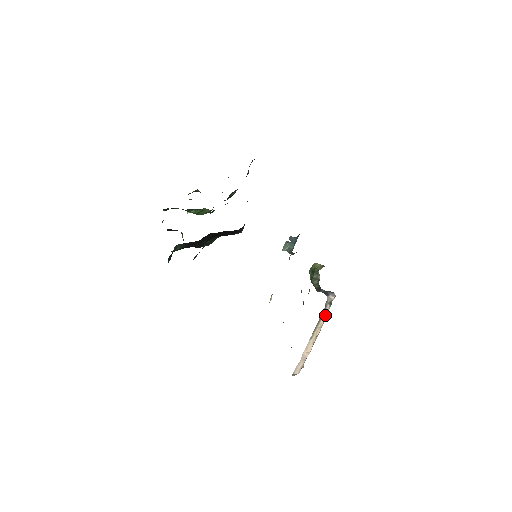
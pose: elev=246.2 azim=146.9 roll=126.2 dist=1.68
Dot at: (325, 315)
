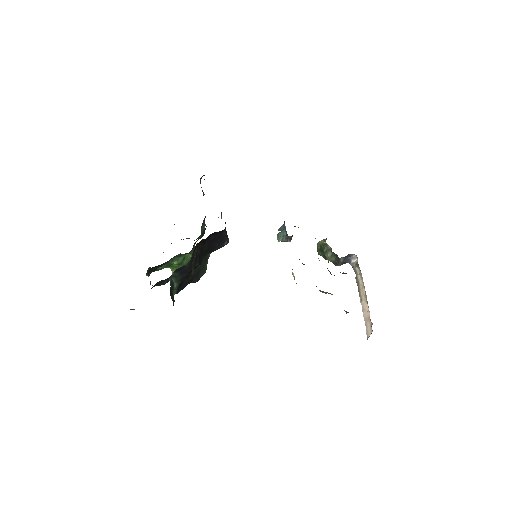
Dot at: (359, 276)
